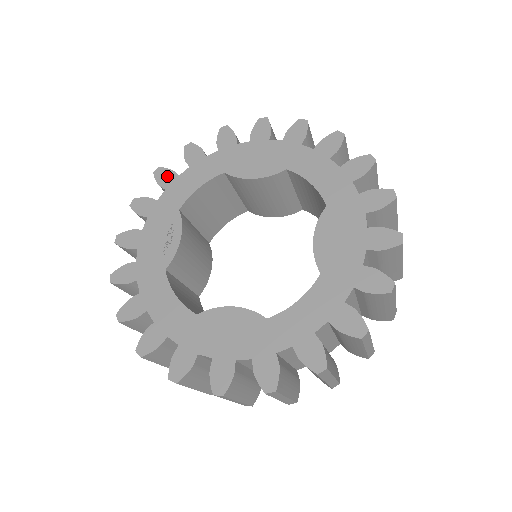
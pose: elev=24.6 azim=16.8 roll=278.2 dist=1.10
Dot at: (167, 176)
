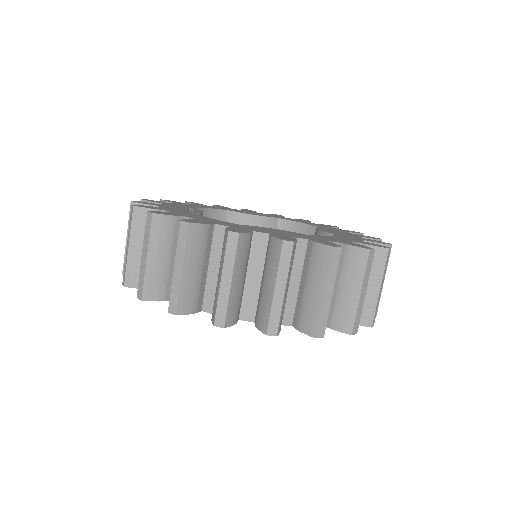
Dot at: (175, 202)
